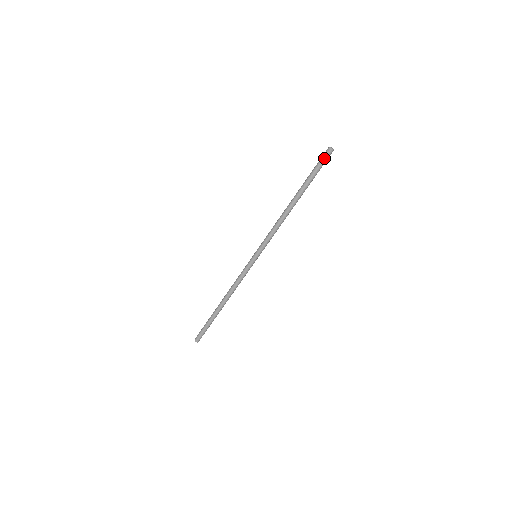
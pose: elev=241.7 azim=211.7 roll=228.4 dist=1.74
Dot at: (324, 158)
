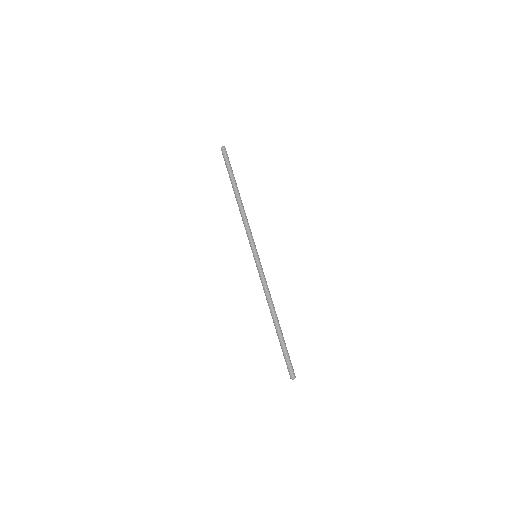
Dot at: (224, 155)
